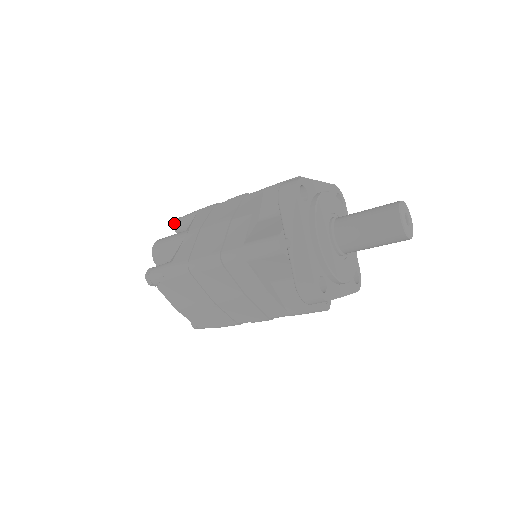
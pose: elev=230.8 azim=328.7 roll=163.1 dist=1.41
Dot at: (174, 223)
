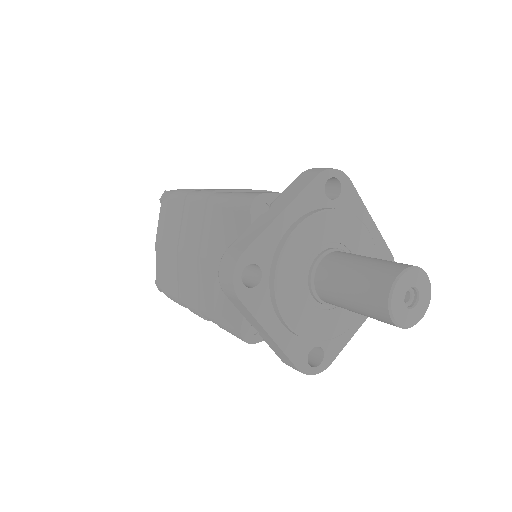
Dot at: occluded
